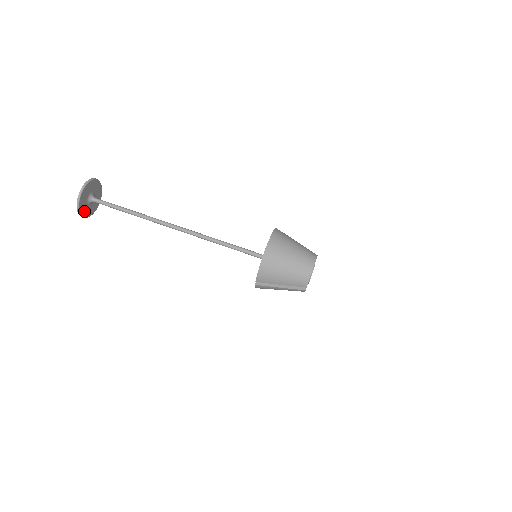
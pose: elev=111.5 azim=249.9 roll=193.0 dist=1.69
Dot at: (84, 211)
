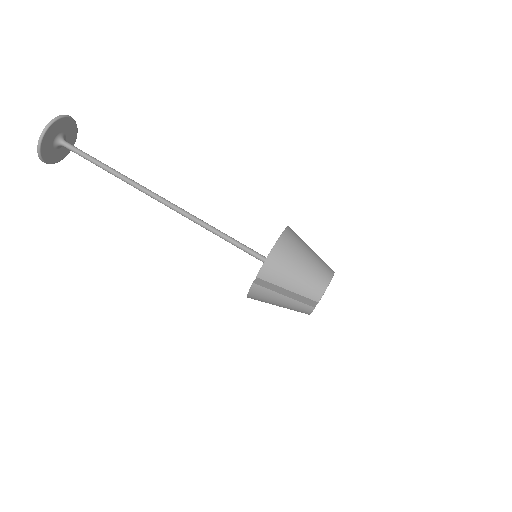
Dot at: (45, 149)
